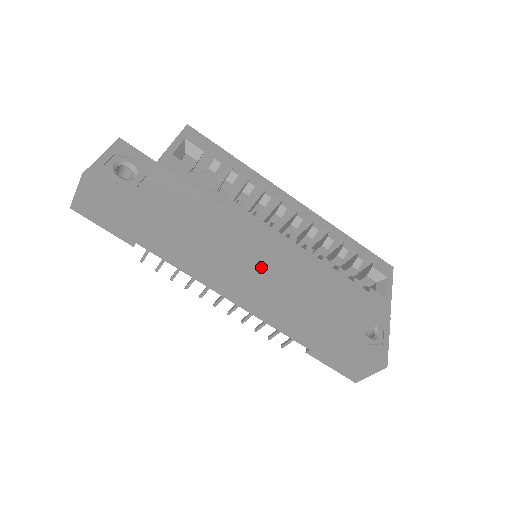
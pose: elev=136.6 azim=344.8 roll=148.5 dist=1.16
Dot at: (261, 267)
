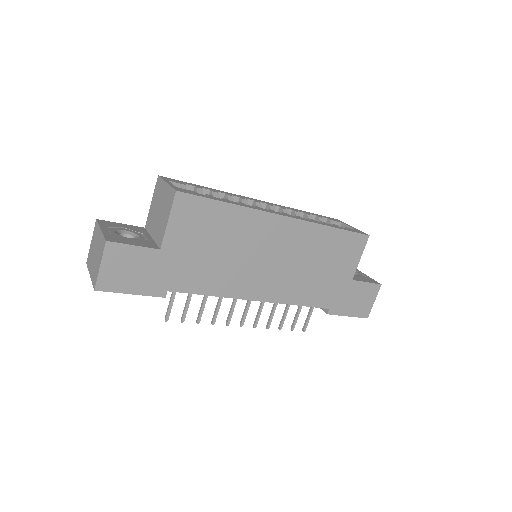
Dot at: (276, 247)
